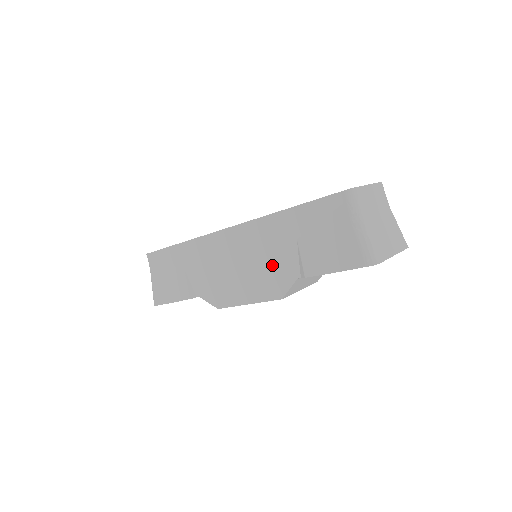
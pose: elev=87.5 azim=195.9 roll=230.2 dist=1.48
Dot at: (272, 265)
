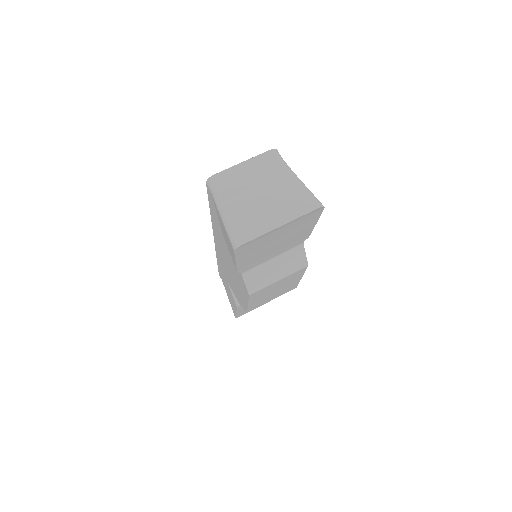
Dot at: (233, 265)
